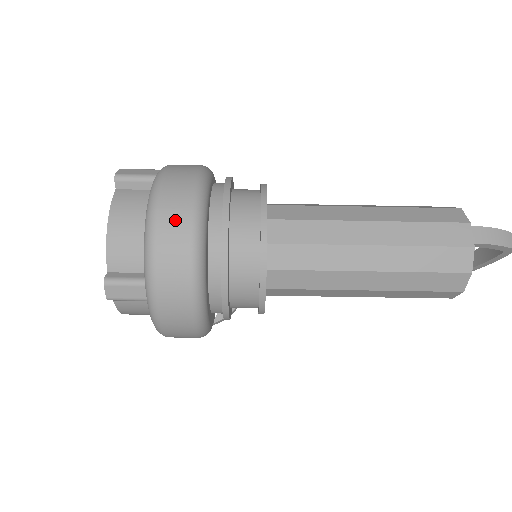
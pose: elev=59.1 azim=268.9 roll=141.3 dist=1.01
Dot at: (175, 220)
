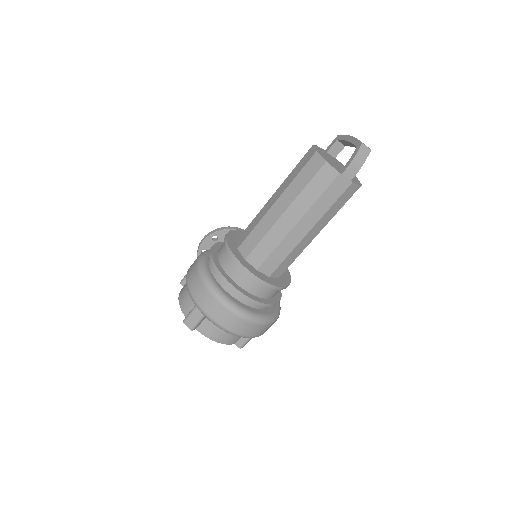
Dot at: (241, 327)
